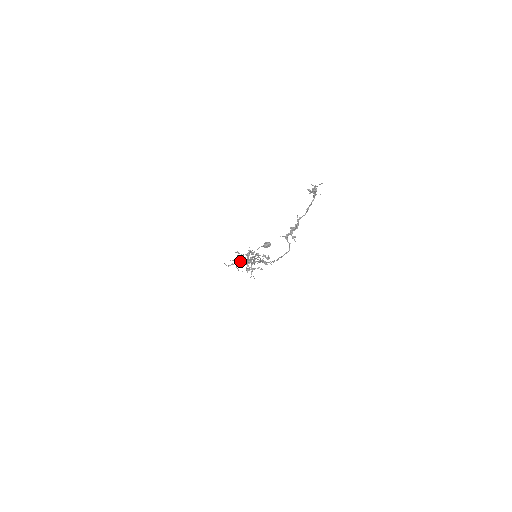
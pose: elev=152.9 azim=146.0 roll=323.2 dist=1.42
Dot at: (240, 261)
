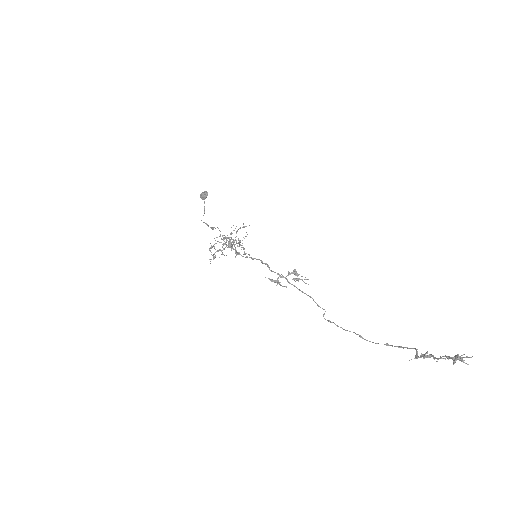
Dot at: occluded
